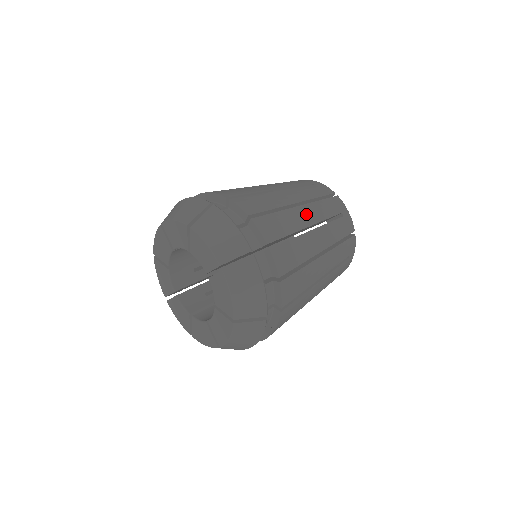
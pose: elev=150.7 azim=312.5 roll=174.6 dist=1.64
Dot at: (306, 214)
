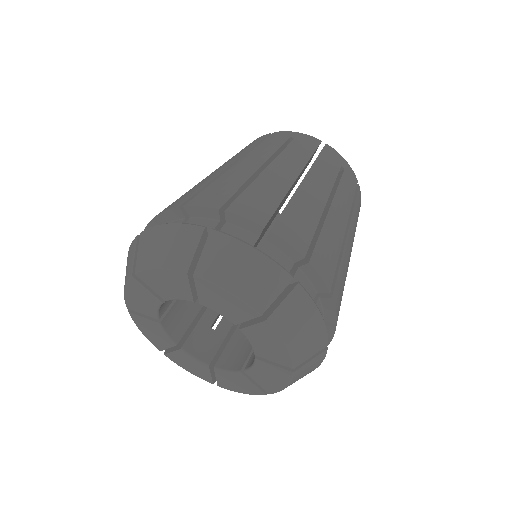
Dot at: (315, 188)
